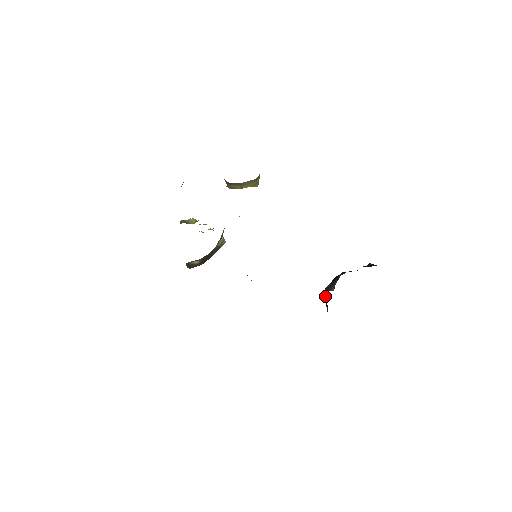
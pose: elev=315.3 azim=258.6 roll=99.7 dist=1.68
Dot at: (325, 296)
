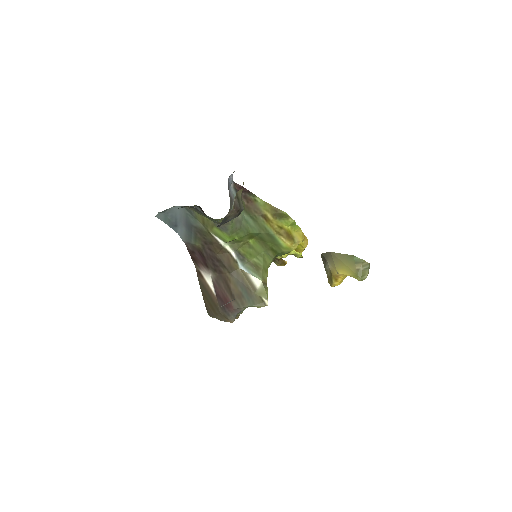
Dot at: occluded
